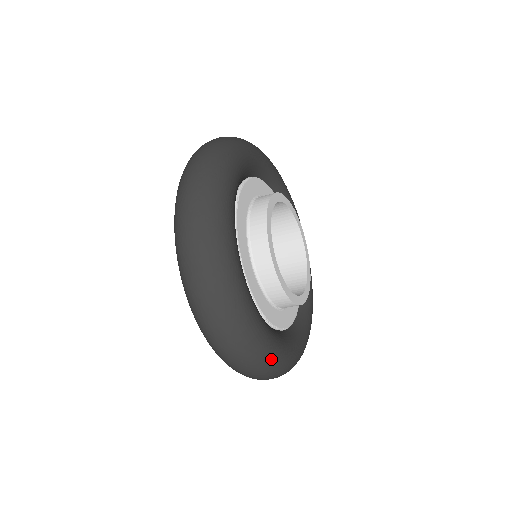
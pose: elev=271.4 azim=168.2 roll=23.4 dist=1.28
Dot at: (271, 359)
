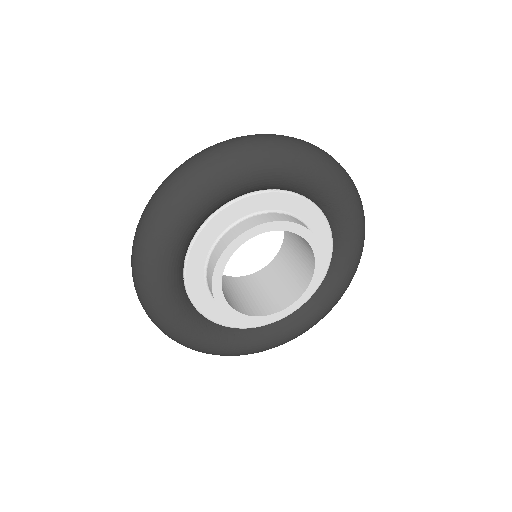
Dot at: occluded
